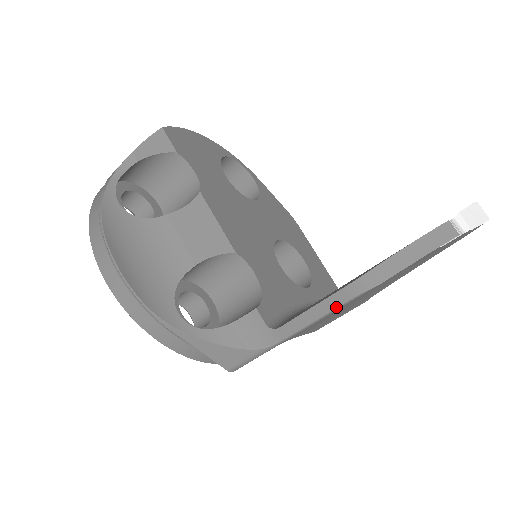
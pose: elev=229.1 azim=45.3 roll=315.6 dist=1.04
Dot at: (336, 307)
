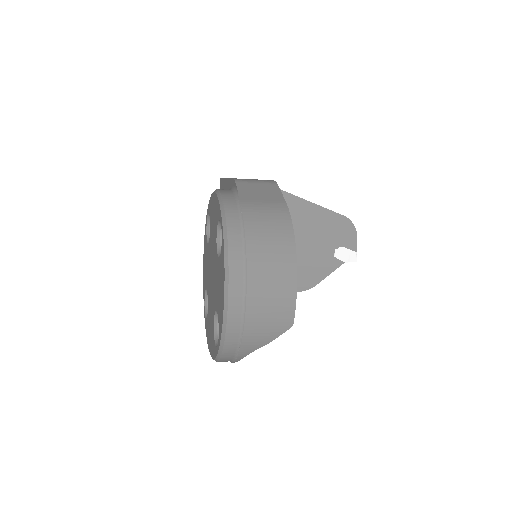
Dot at: occluded
